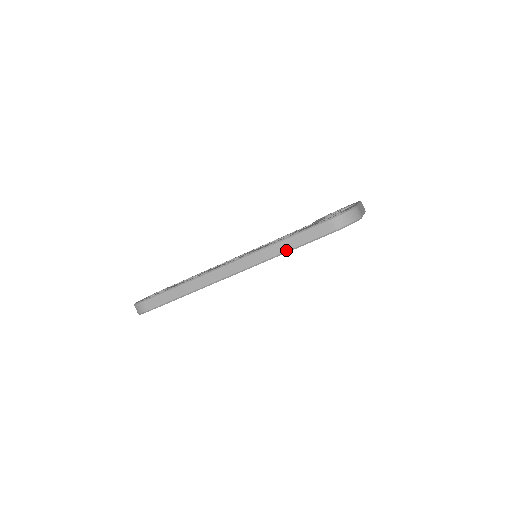
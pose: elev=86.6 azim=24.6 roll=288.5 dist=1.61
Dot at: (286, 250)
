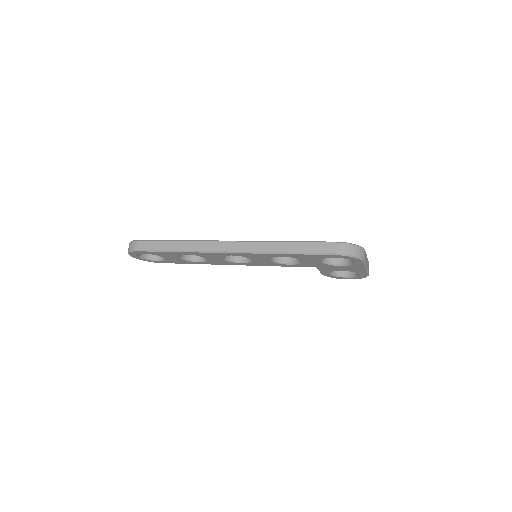
Dot at: (286, 251)
